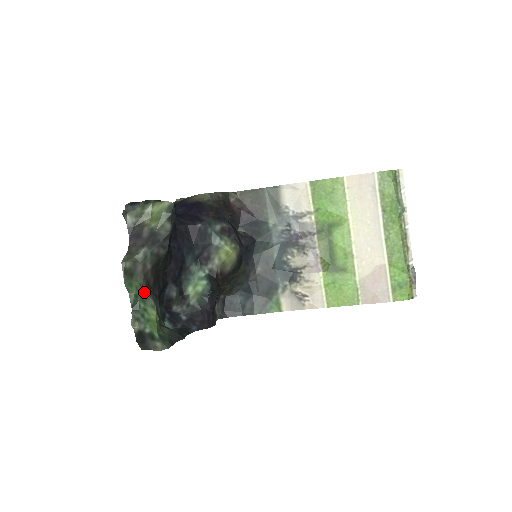
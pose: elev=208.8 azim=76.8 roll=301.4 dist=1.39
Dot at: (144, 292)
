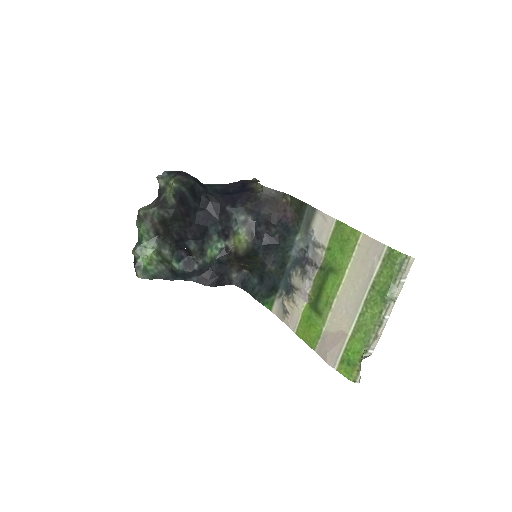
Dot at: (151, 235)
